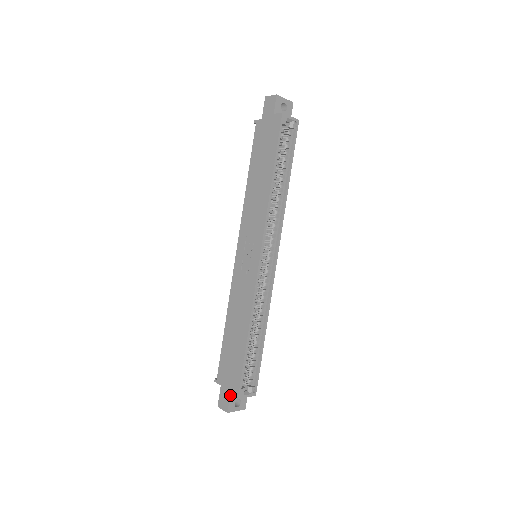
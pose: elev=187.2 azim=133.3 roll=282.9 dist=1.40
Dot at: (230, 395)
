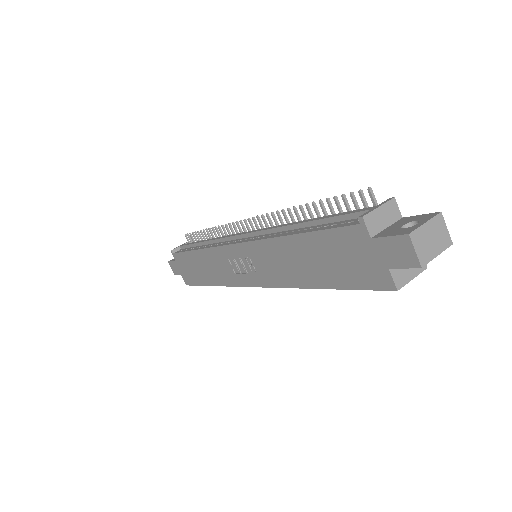
Dot at: (181, 275)
